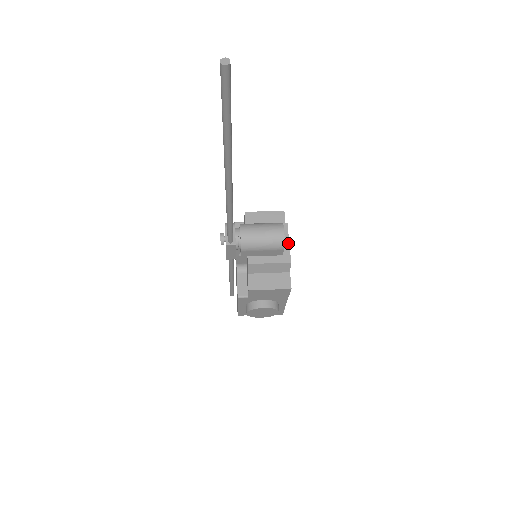
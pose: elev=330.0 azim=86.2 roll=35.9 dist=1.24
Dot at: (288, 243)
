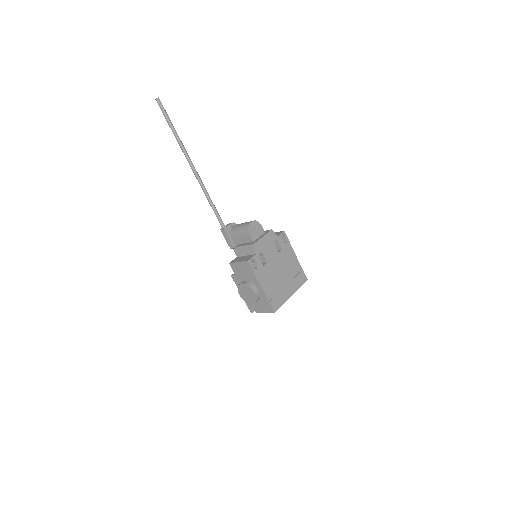
Dot at: (262, 237)
